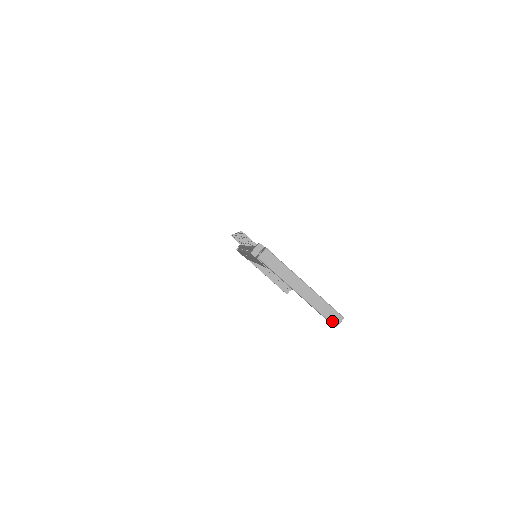
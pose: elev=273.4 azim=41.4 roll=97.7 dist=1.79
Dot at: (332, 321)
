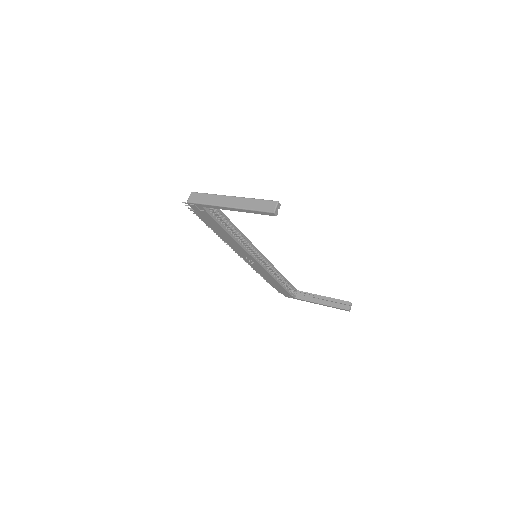
Dot at: (267, 210)
